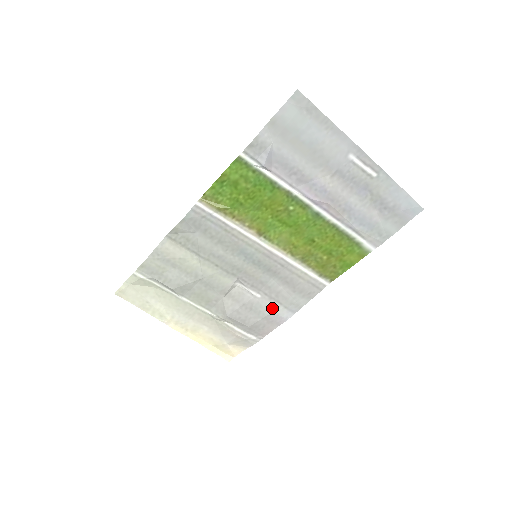
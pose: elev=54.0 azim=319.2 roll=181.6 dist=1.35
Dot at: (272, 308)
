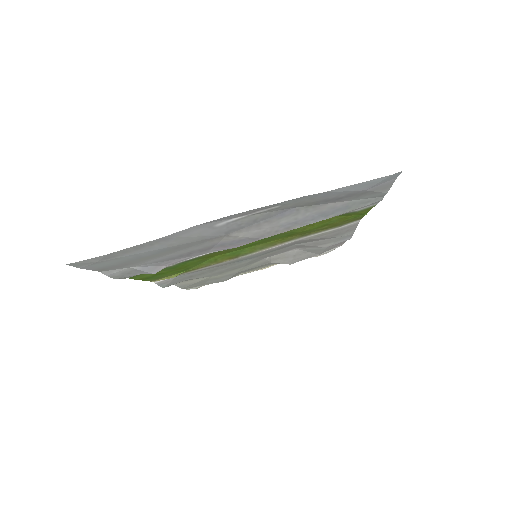
Dot at: (323, 246)
